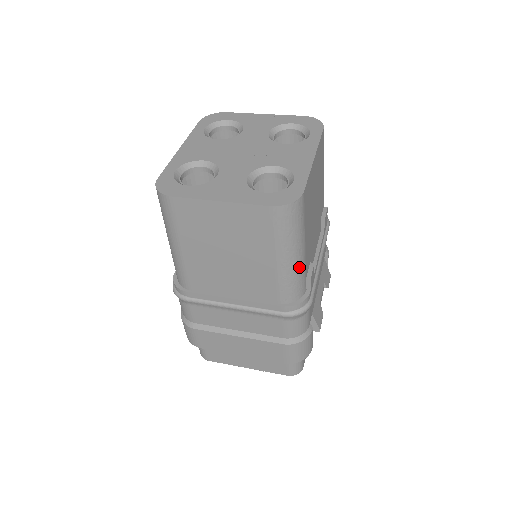
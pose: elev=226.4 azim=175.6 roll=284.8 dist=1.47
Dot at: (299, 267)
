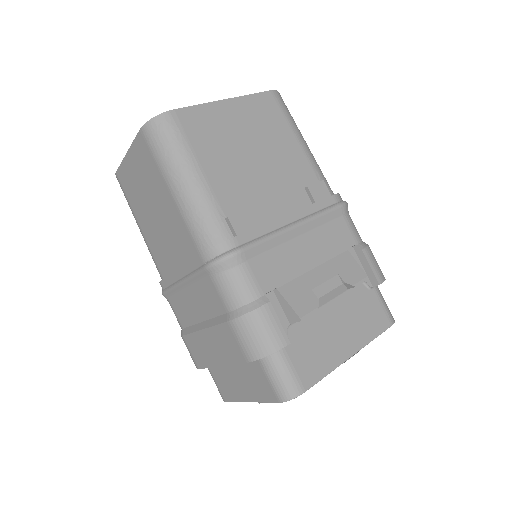
Dot at: (199, 197)
